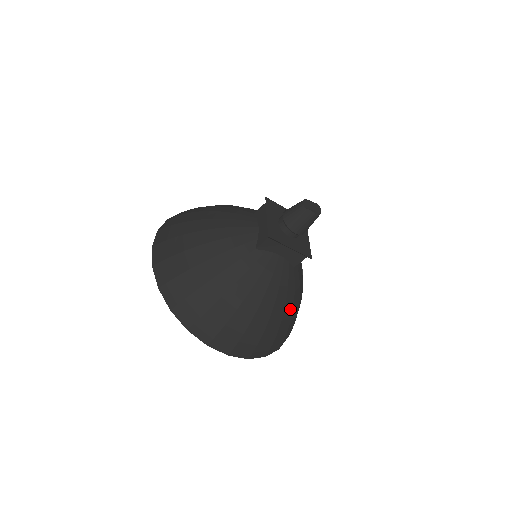
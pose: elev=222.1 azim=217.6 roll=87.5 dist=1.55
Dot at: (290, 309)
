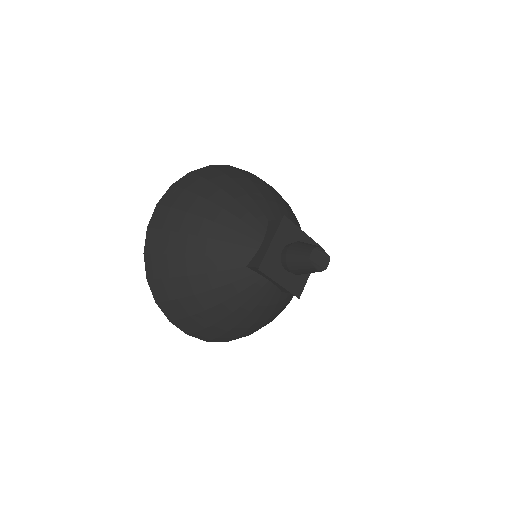
Dot at: (264, 320)
